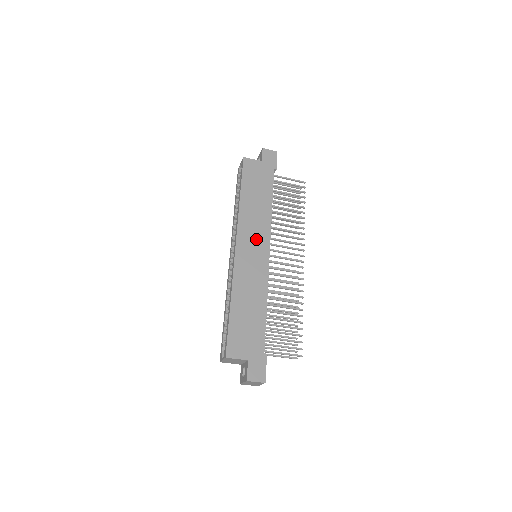
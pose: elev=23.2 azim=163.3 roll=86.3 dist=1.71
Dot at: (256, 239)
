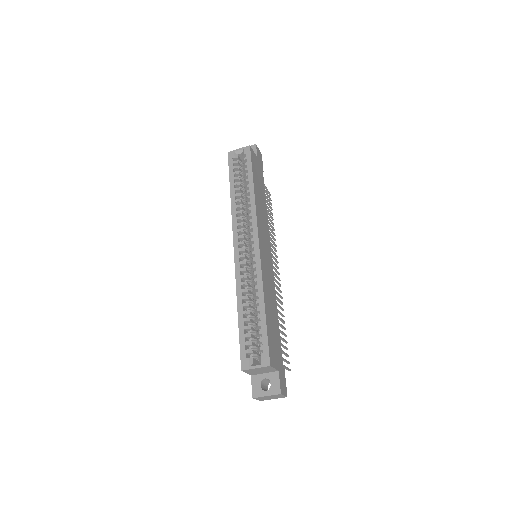
Dot at: (265, 239)
